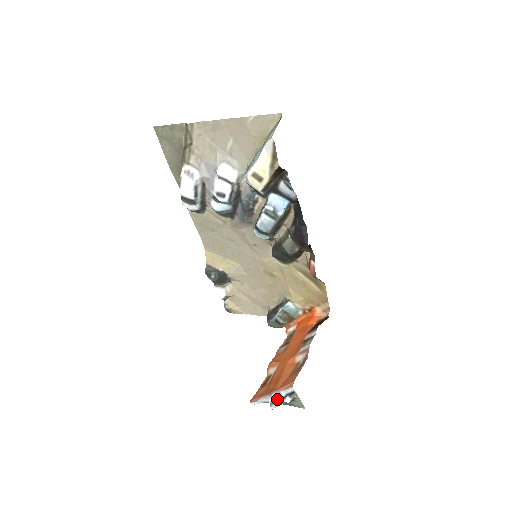
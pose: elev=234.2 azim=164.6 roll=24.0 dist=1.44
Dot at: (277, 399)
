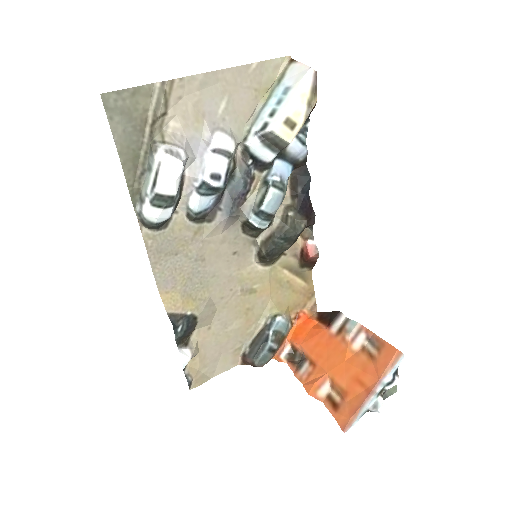
Dot at: (379, 394)
